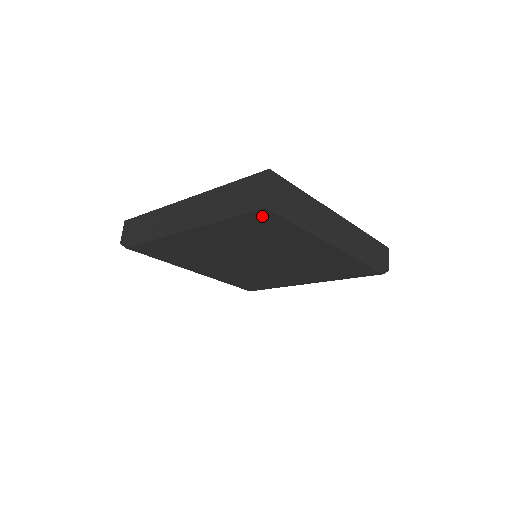
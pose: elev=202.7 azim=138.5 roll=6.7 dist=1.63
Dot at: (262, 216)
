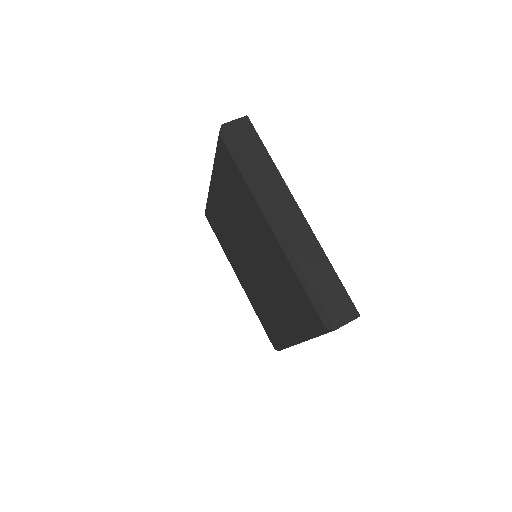
Dot at: (314, 316)
